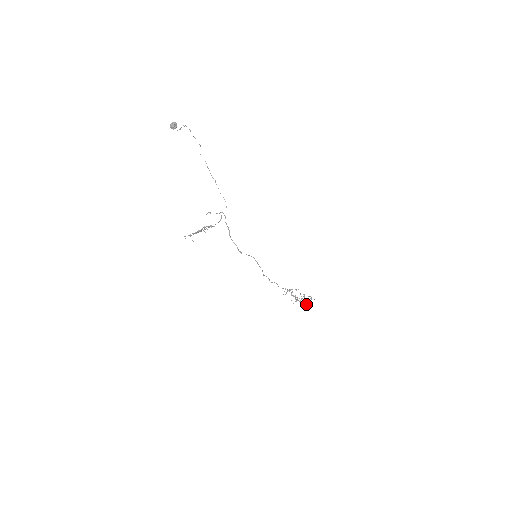
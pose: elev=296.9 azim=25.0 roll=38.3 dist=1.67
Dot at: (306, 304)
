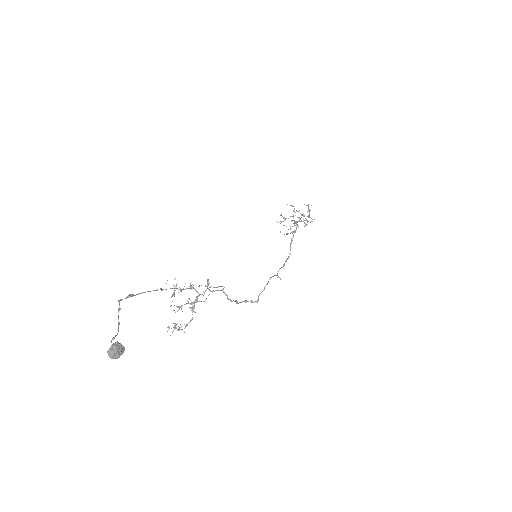
Dot at: occluded
